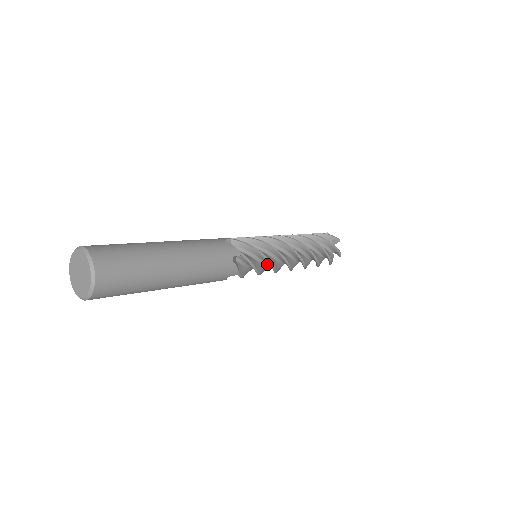
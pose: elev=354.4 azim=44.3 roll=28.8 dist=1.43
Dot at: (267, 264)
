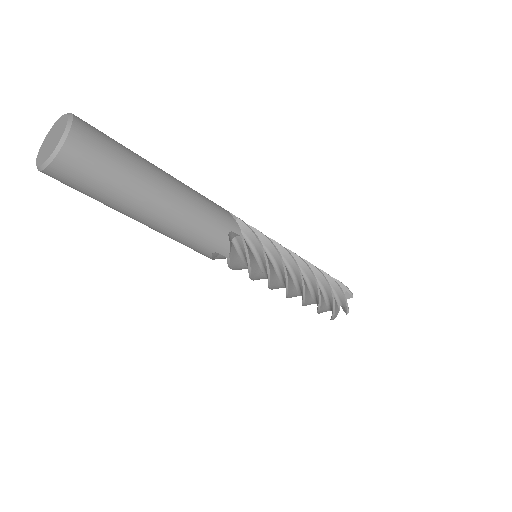
Dot at: (264, 271)
